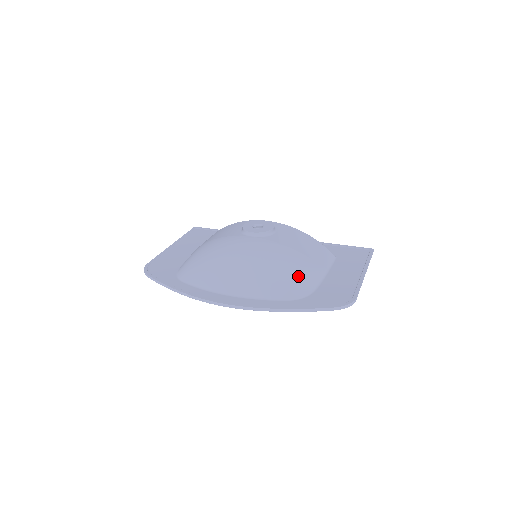
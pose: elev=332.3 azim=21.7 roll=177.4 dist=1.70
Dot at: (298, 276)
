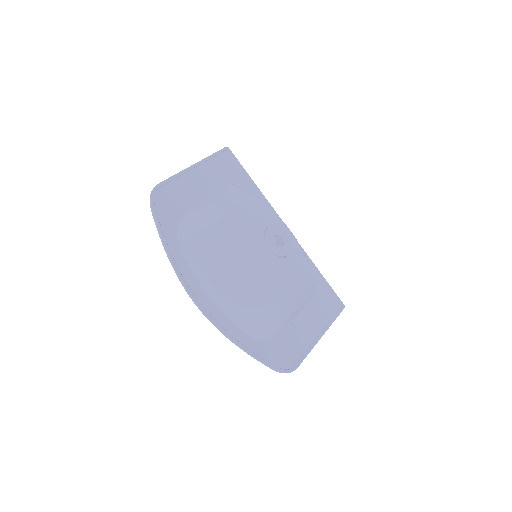
Dot at: (272, 319)
